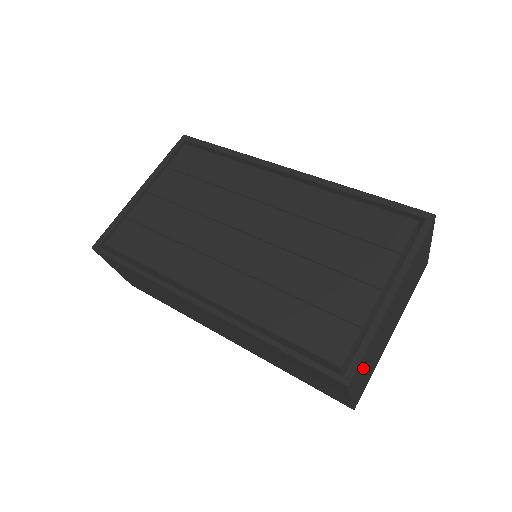
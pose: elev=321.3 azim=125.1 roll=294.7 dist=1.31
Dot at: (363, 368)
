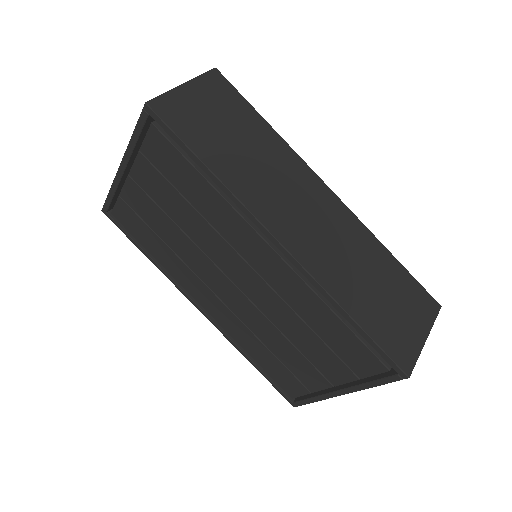
Dot at: occluded
